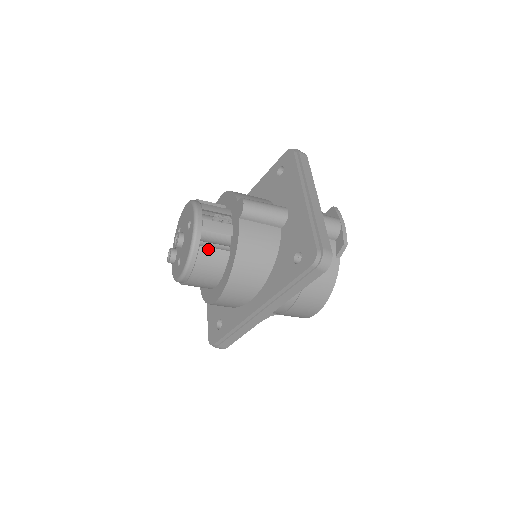
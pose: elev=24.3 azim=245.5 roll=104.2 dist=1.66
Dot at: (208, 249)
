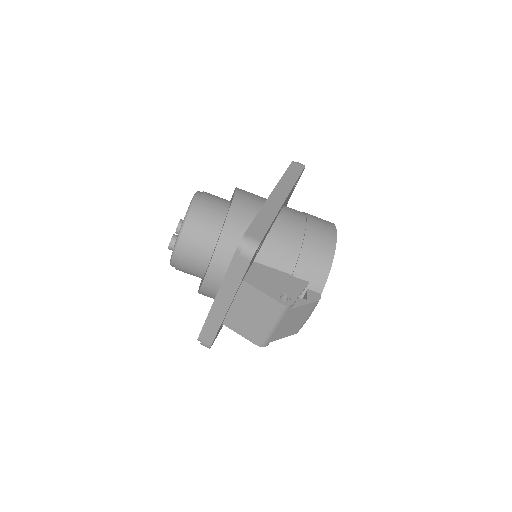
Dot at: occluded
